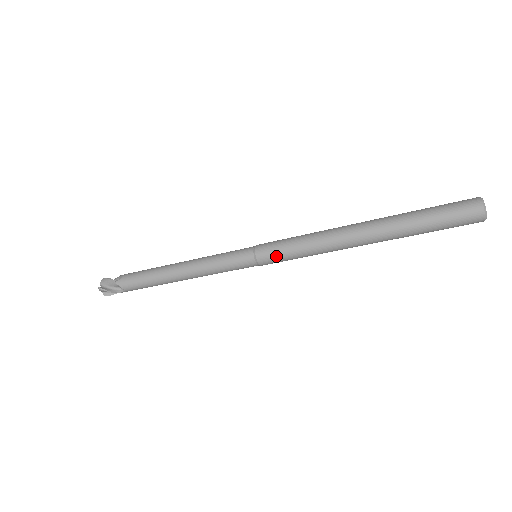
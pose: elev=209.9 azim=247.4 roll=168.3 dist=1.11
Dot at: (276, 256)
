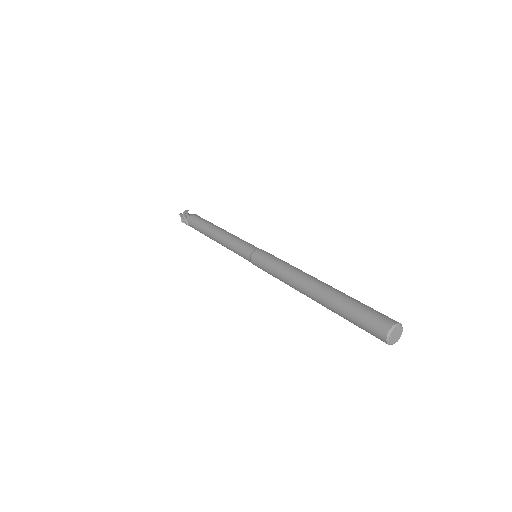
Dot at: occluded
